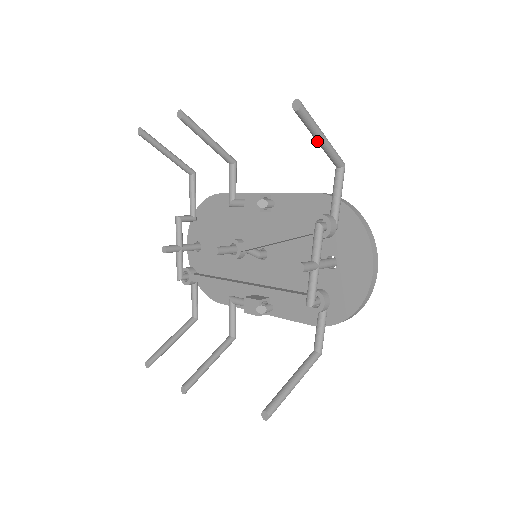
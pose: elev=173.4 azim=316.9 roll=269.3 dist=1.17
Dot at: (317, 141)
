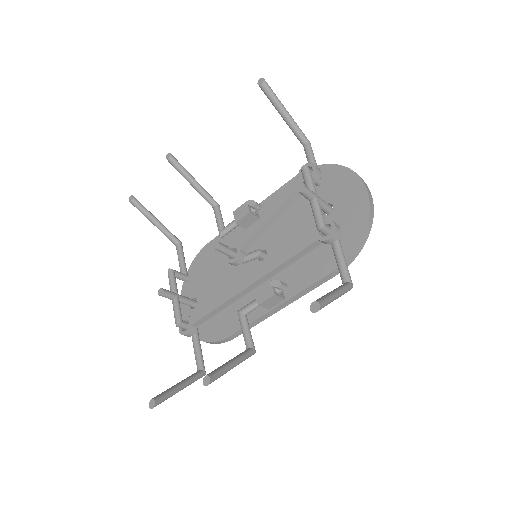
Dot at: (283, 116)
